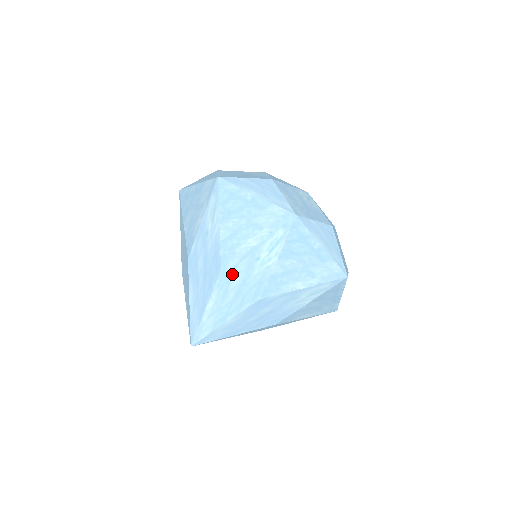
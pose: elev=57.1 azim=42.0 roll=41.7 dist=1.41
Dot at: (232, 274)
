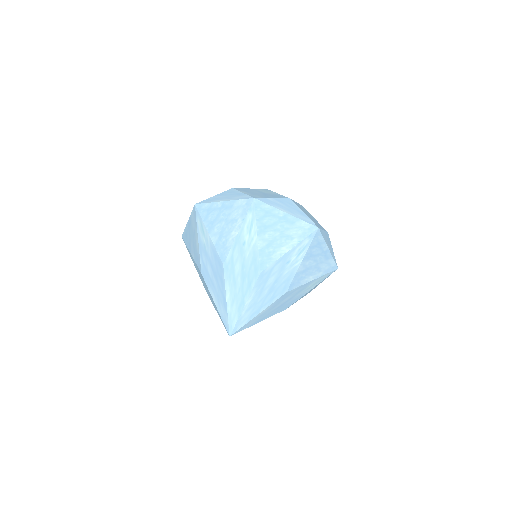
Dot at: (232, 264)
